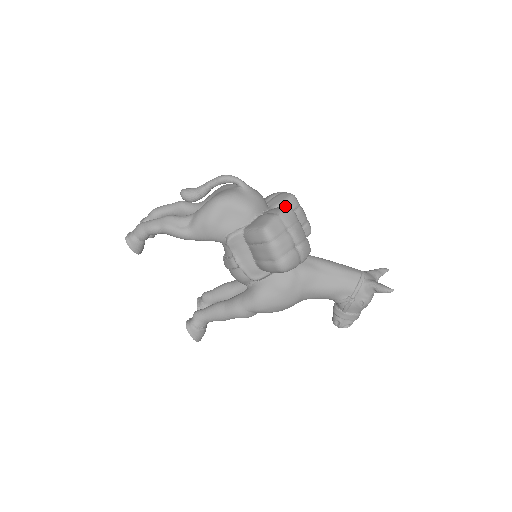
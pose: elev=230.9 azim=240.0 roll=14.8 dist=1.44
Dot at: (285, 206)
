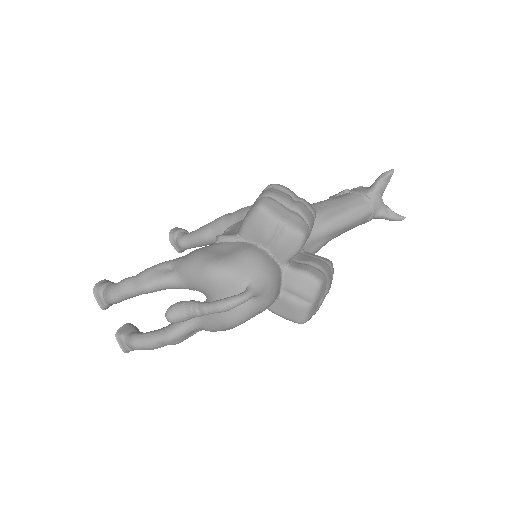
Dot at: (311, 282)
